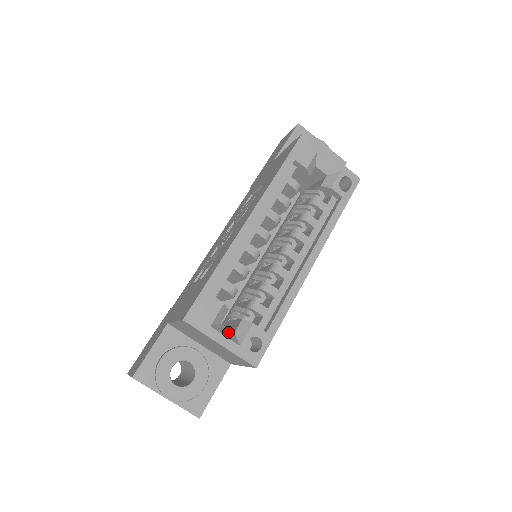
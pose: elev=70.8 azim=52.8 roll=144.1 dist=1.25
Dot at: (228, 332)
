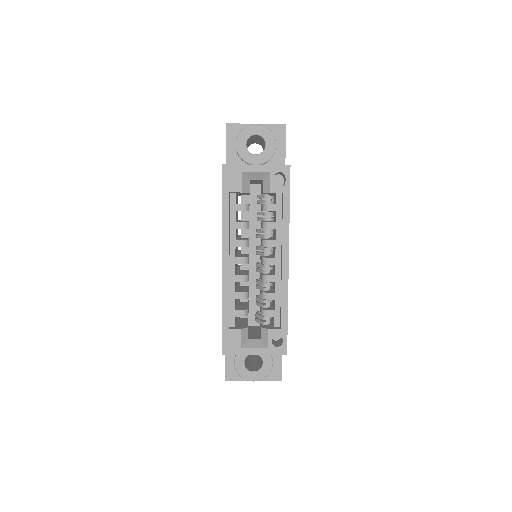
Dot at: (256, 343)
